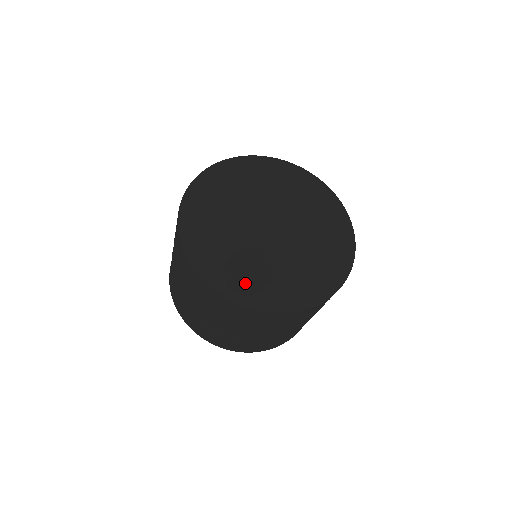
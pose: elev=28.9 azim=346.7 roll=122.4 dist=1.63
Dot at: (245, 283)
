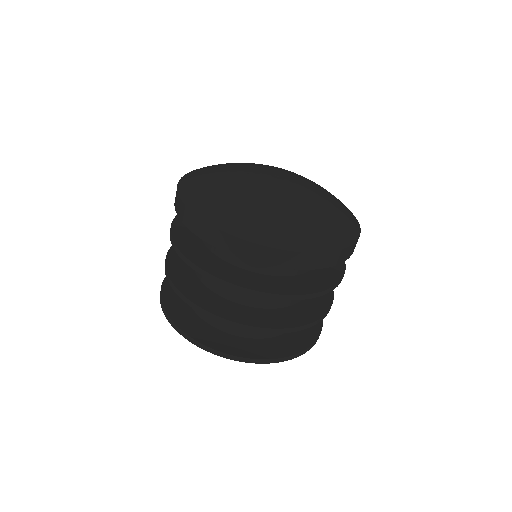
Dot at: (200, 189)
